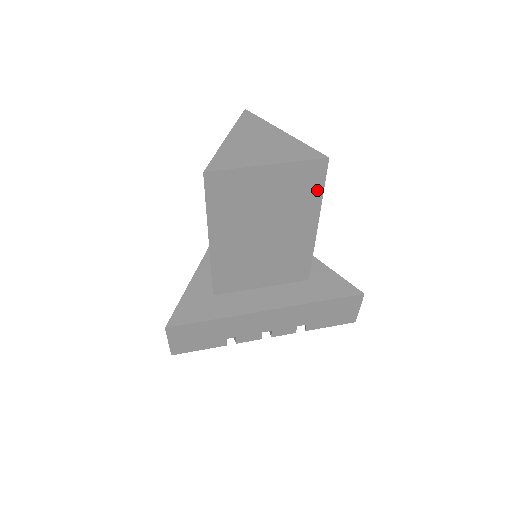
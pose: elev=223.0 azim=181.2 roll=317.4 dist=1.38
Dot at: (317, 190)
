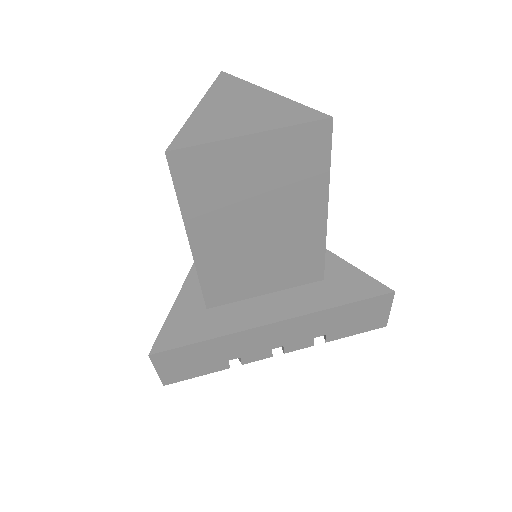
Dot at: (321, 164)
